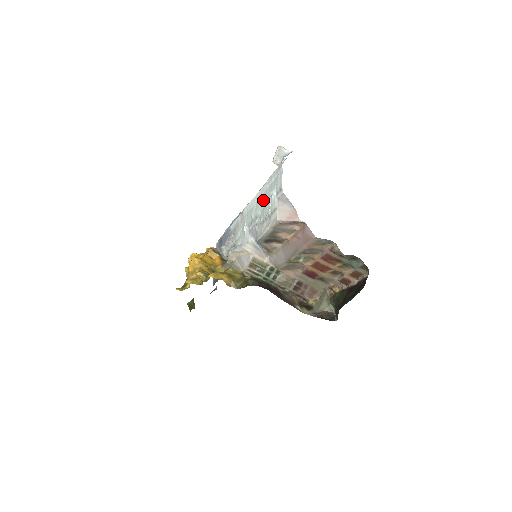
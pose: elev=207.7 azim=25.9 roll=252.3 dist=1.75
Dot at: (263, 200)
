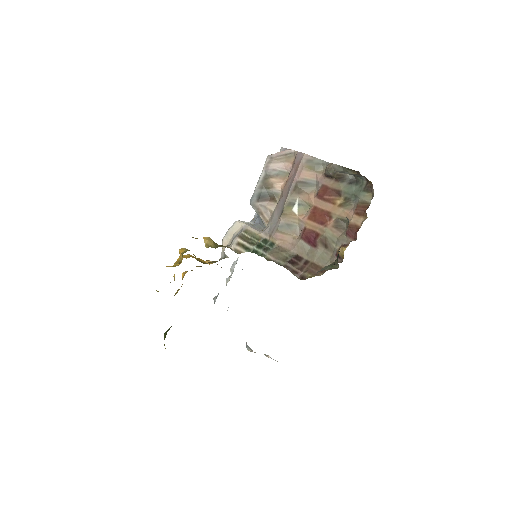
Dot at: occluded
